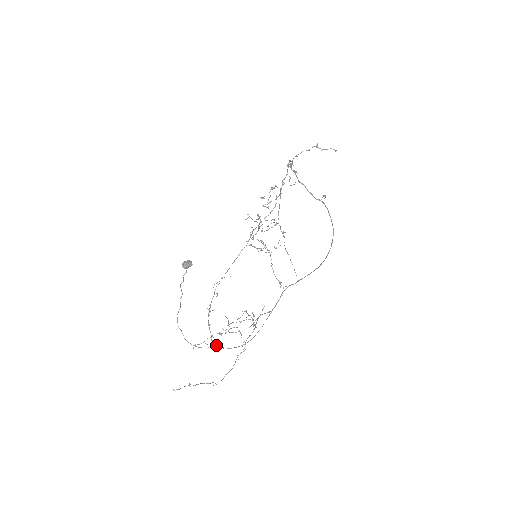
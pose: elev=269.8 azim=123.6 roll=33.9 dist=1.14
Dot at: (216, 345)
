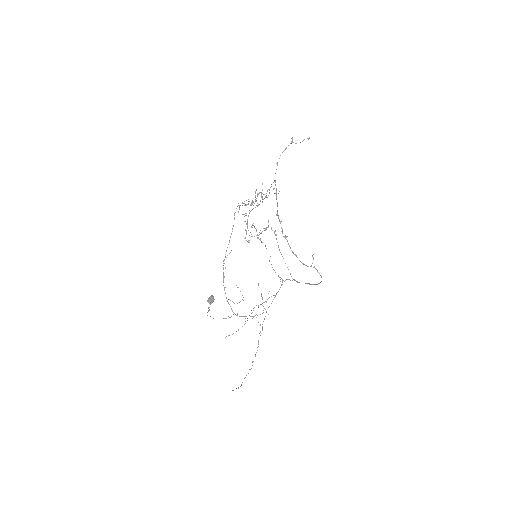
Dot at: (237, 315)
